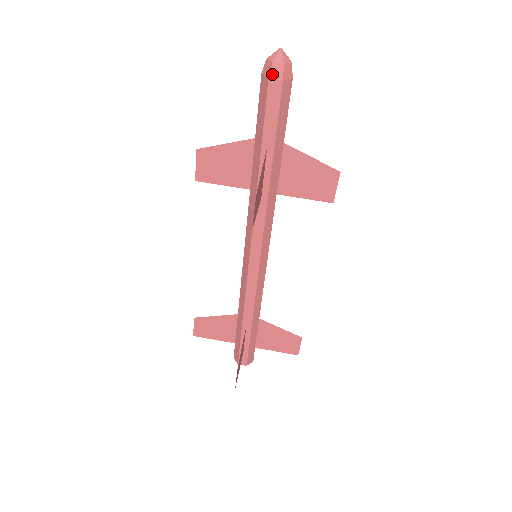
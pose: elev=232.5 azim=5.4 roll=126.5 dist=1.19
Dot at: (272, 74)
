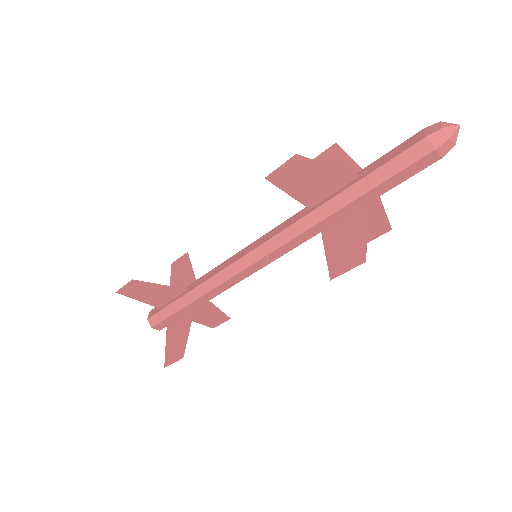
Dot at: (440, 148)
